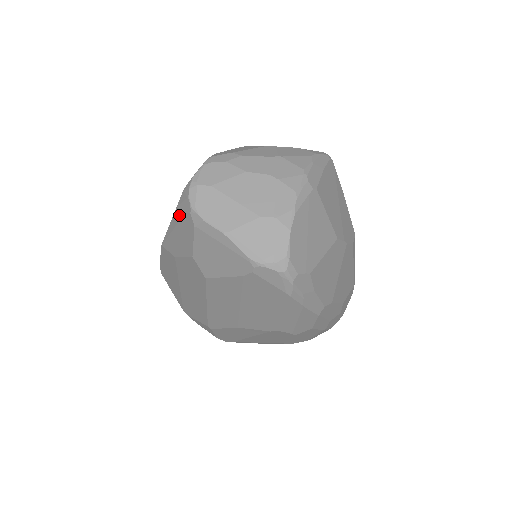
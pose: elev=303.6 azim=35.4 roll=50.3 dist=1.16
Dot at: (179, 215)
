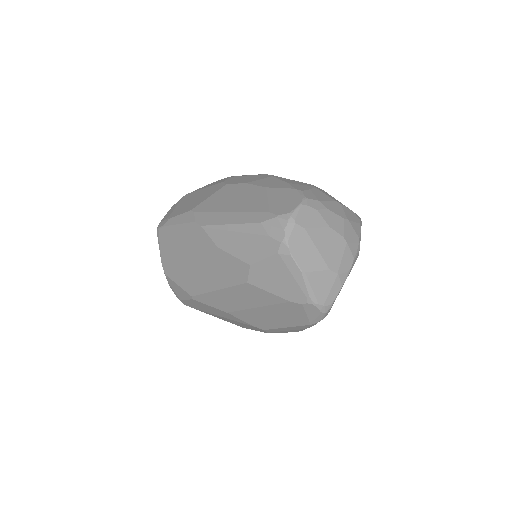
Dot at: (260, 231)
